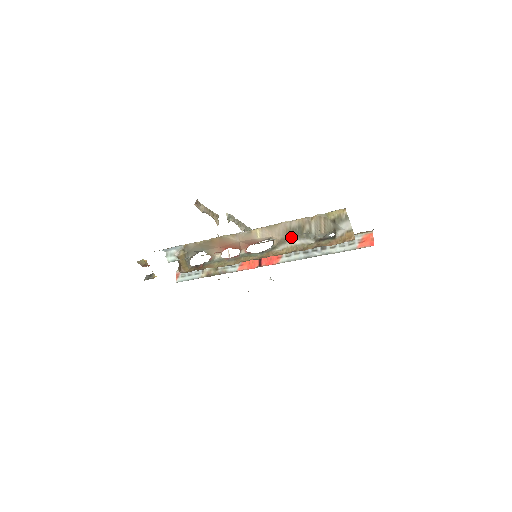
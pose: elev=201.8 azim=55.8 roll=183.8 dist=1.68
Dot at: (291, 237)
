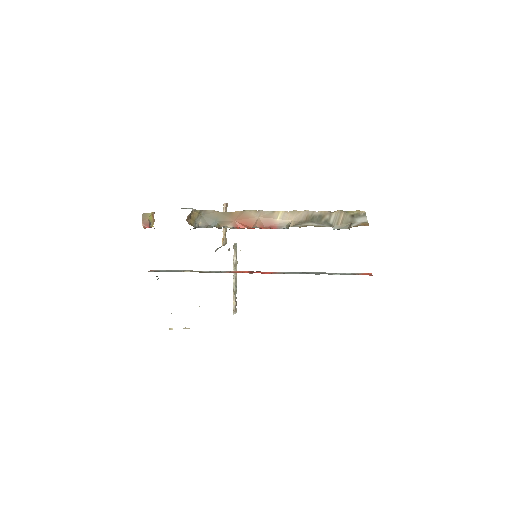
Dot at: (310, 221)
